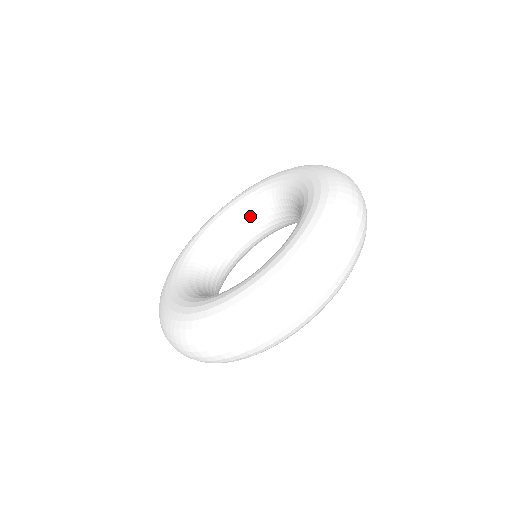
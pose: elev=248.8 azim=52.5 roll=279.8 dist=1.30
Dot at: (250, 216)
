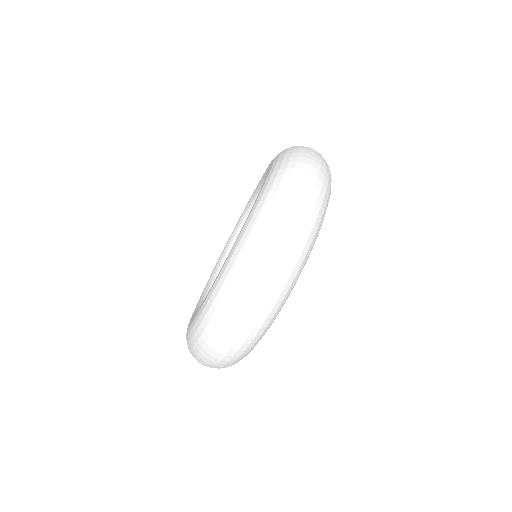
Dot at: occluded
